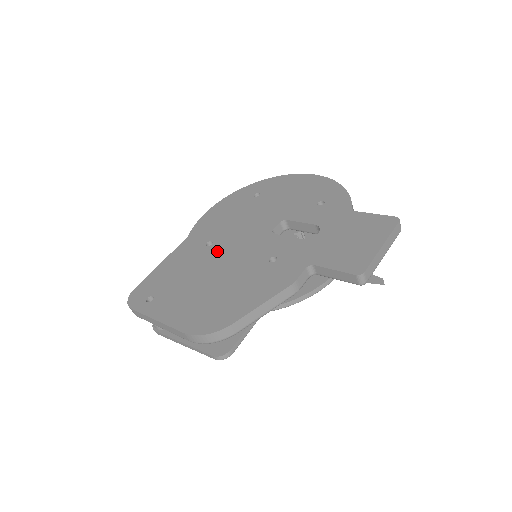
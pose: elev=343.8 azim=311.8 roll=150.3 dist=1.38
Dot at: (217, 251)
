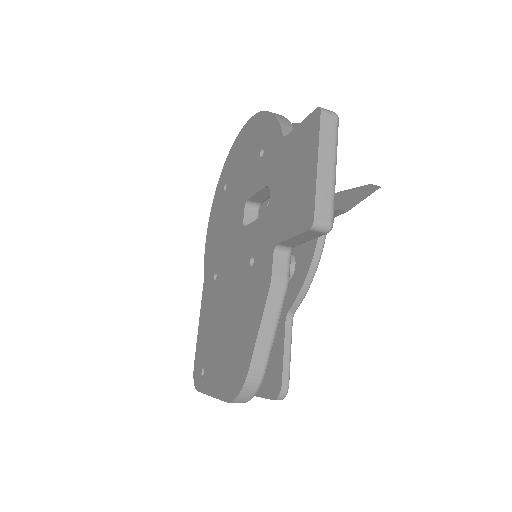
Dot at: (220, 282)
